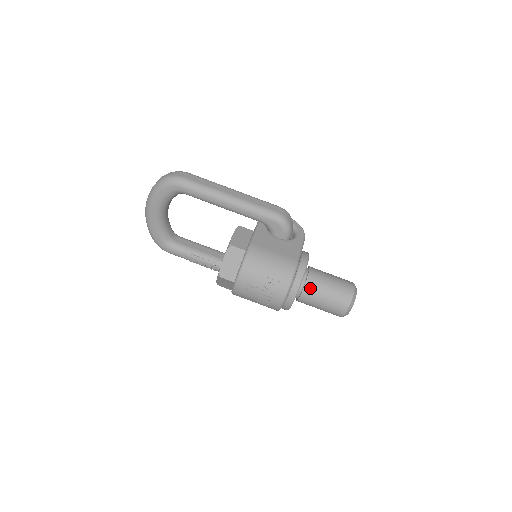
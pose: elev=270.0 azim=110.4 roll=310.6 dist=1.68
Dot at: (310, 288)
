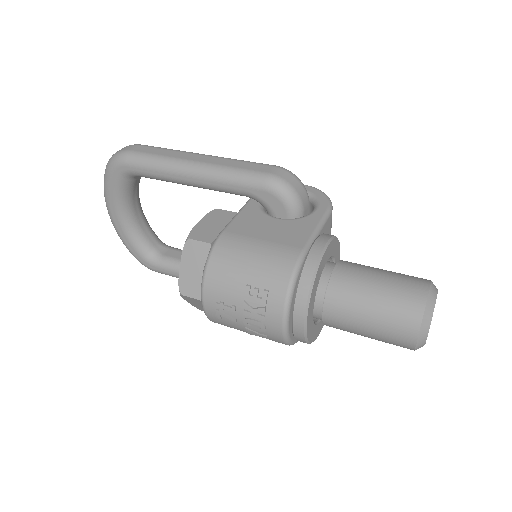
Dot at: (336, 298)
